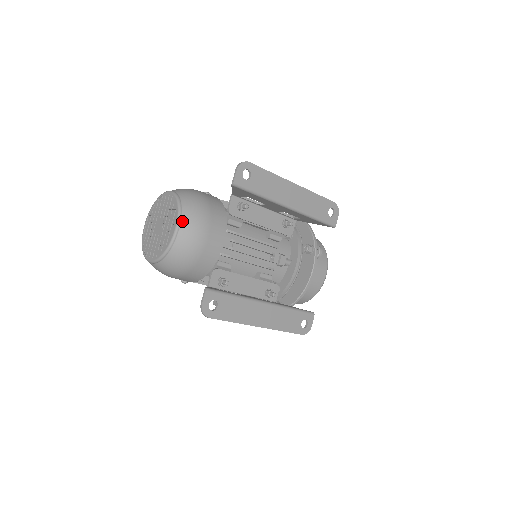
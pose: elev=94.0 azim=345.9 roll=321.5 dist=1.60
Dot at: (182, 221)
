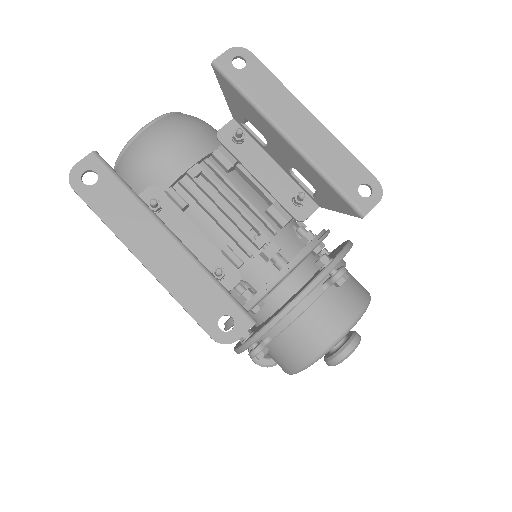
Dot at: (157, 121)
